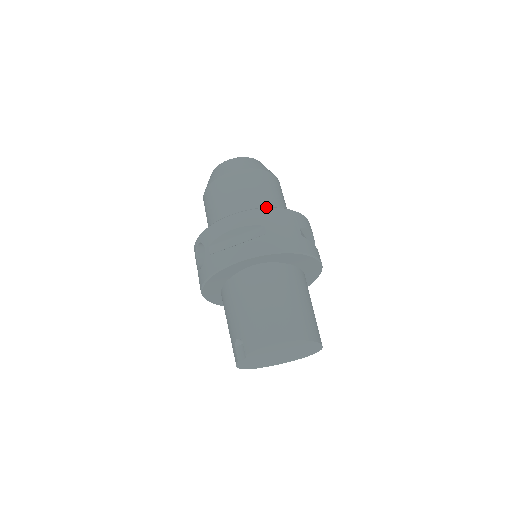
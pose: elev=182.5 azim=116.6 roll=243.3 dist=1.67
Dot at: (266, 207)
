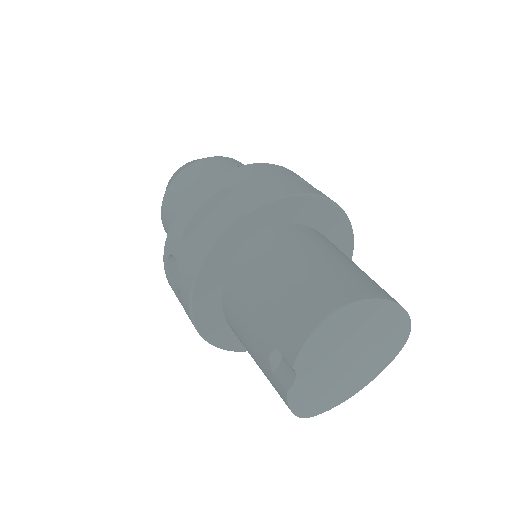
Dot at: (236, 167)
